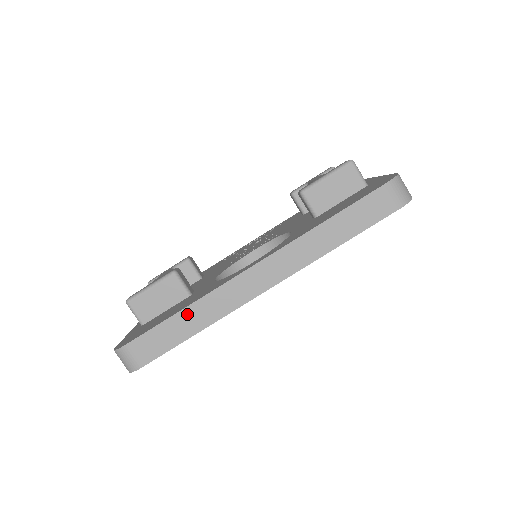
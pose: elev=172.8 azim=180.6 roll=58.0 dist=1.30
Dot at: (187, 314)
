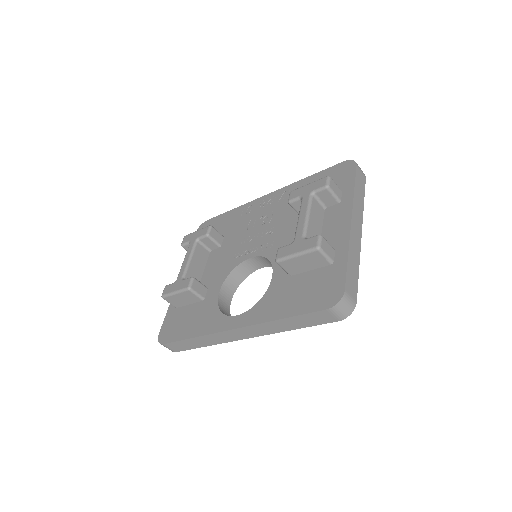
Dot at: (196, 340)
